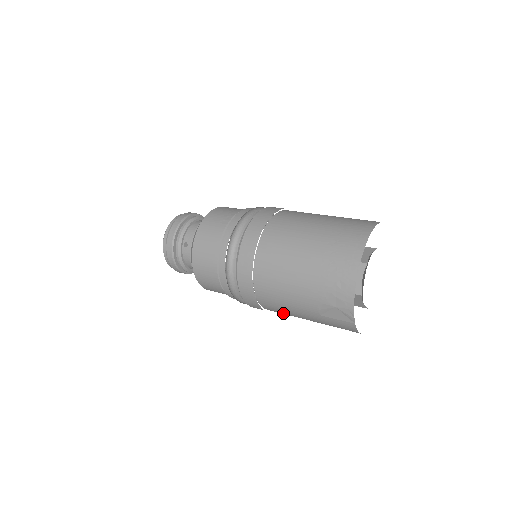
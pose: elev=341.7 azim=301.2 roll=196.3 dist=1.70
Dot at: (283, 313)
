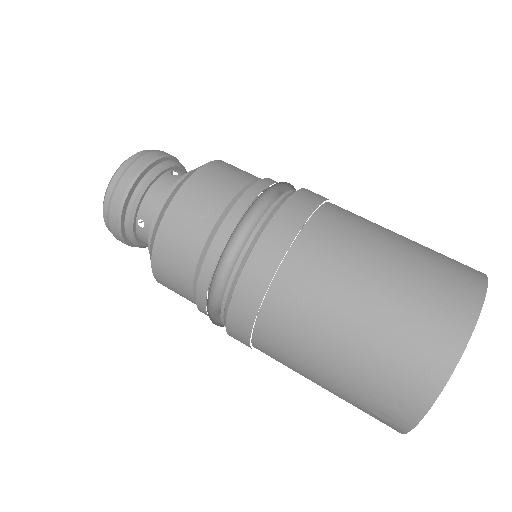
Dot at: occluded
